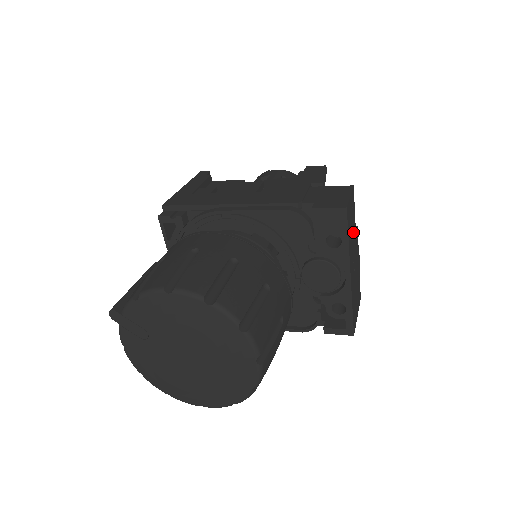
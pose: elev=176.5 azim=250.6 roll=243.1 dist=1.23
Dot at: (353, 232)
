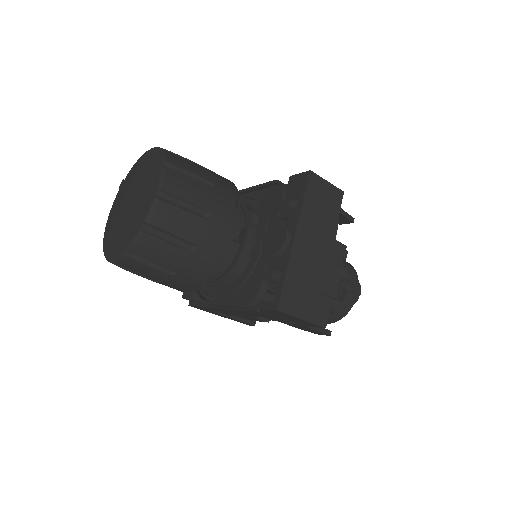
Dot at: (325, 222)
